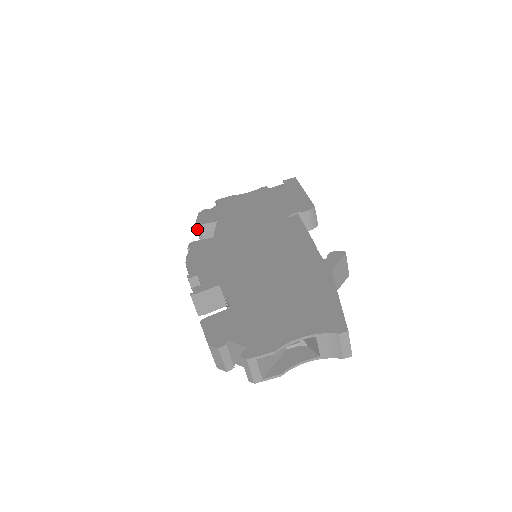
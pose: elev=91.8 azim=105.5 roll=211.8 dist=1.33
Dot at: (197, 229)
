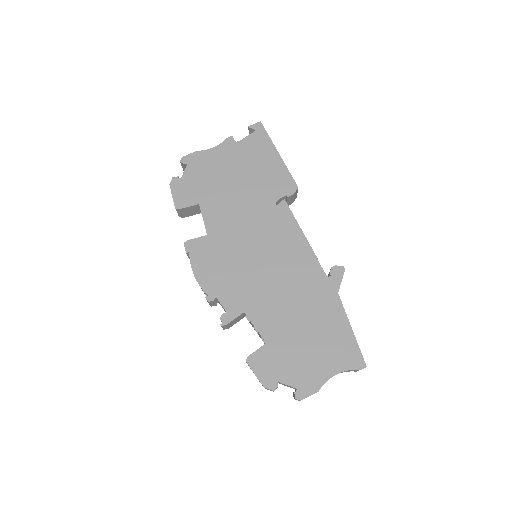
Dot at: (177, 211)
